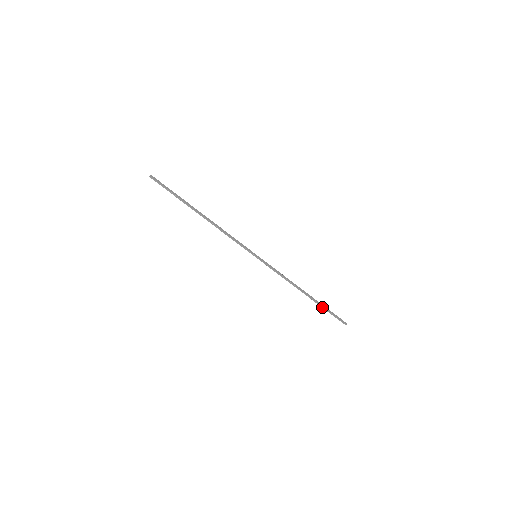
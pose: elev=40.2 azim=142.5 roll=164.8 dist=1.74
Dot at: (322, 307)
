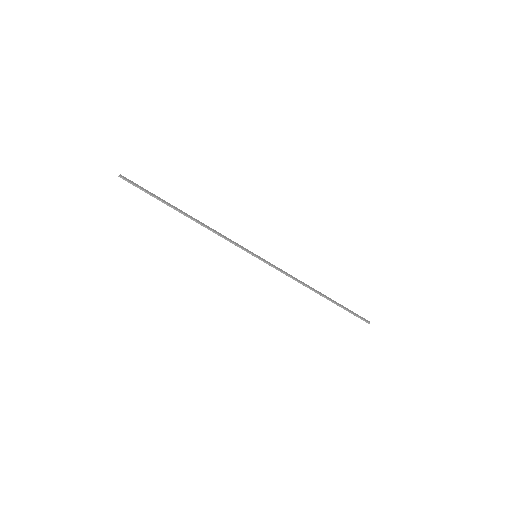
Dot at: (340, 306)
